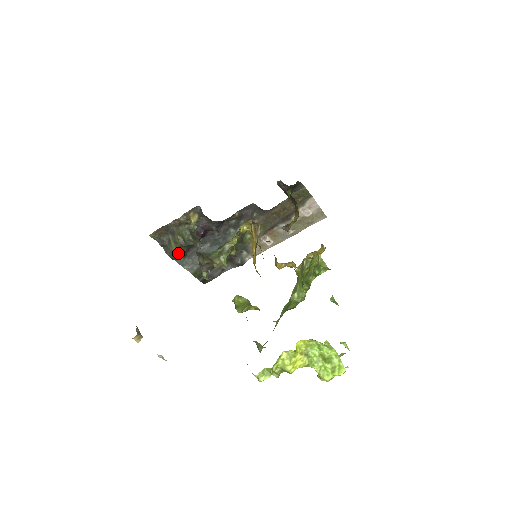
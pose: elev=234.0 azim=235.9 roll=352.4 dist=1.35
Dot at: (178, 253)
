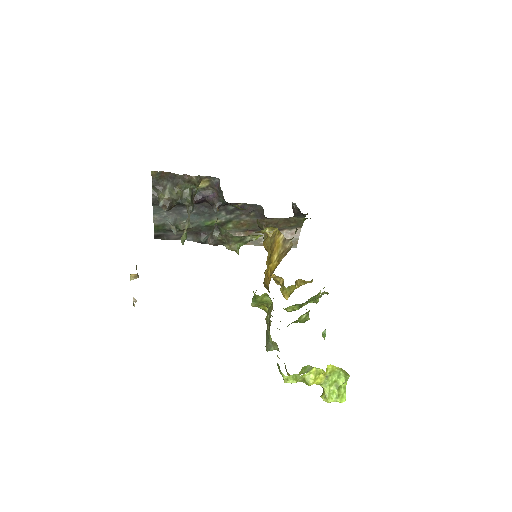
Dot at: (167, 204)
